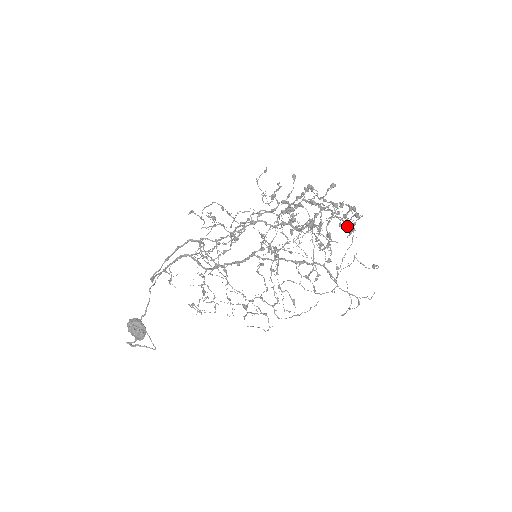
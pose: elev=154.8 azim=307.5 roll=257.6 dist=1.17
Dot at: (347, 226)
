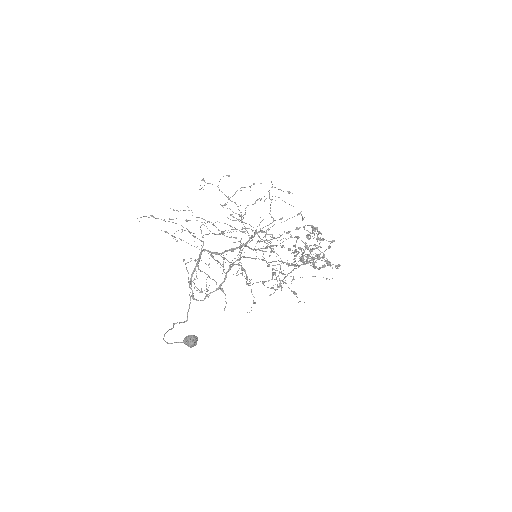
Dot at: occluded
